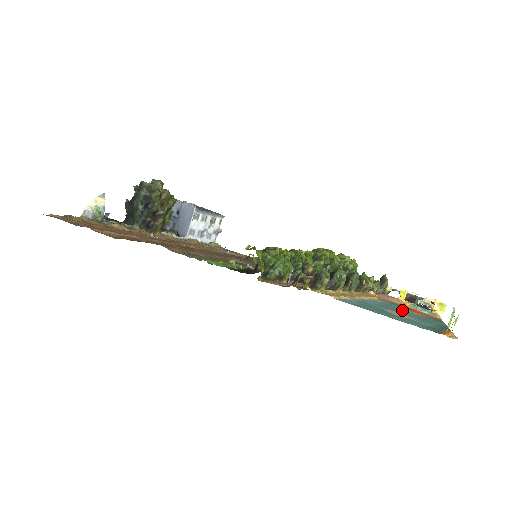
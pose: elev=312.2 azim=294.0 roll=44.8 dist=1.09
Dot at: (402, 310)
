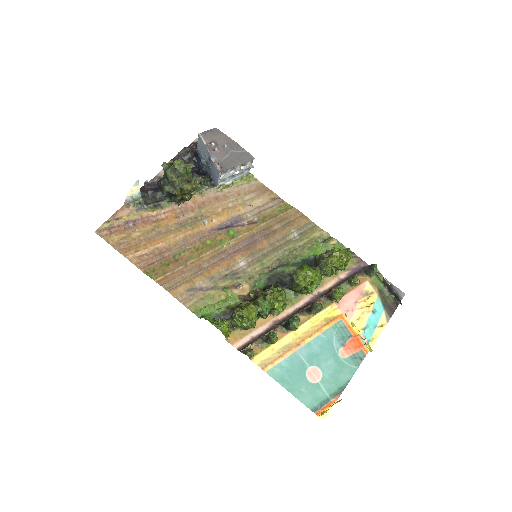
Dot at: (331, 354)
